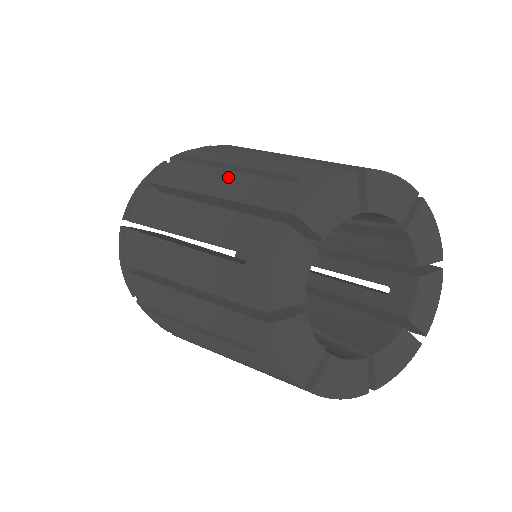
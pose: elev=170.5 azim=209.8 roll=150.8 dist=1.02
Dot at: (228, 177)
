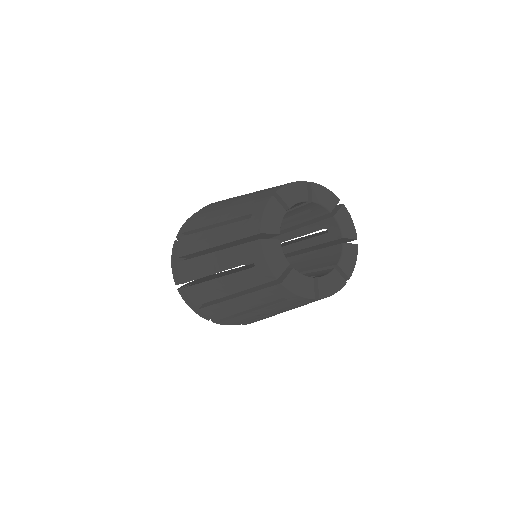
Dot at: (244, 196)
